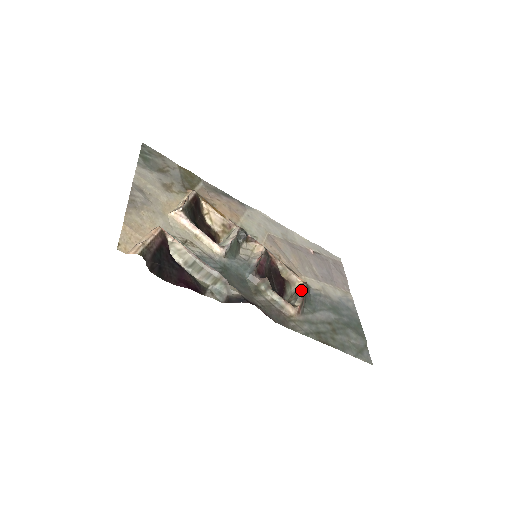
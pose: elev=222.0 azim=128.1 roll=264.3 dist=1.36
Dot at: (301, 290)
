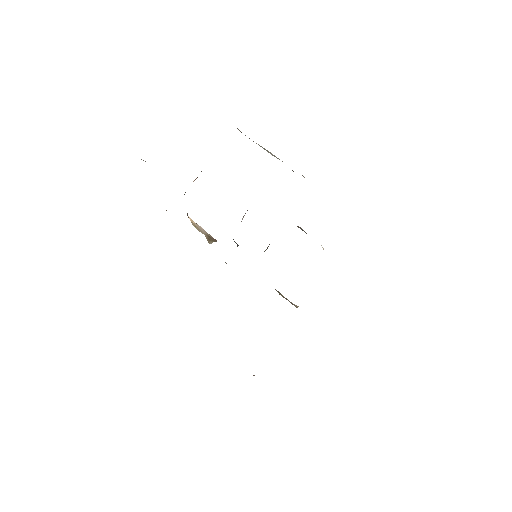
Dot at: occluded
